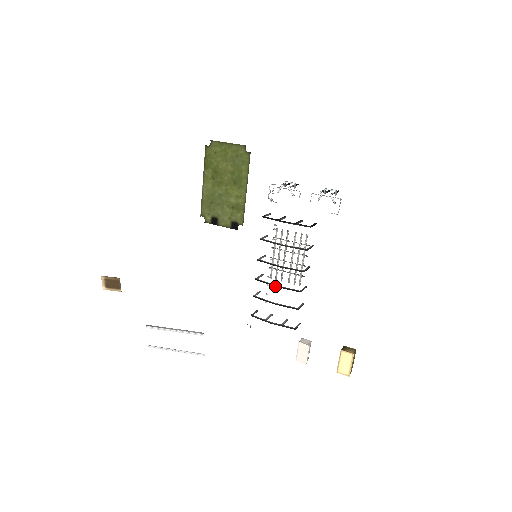
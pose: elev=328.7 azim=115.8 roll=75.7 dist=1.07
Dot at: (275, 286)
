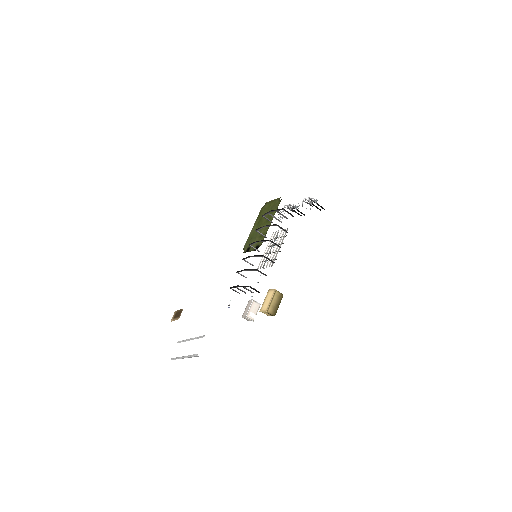
Dot at: (250, 256)
